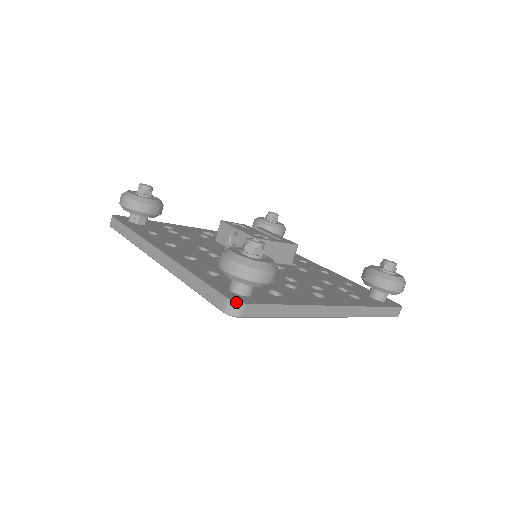
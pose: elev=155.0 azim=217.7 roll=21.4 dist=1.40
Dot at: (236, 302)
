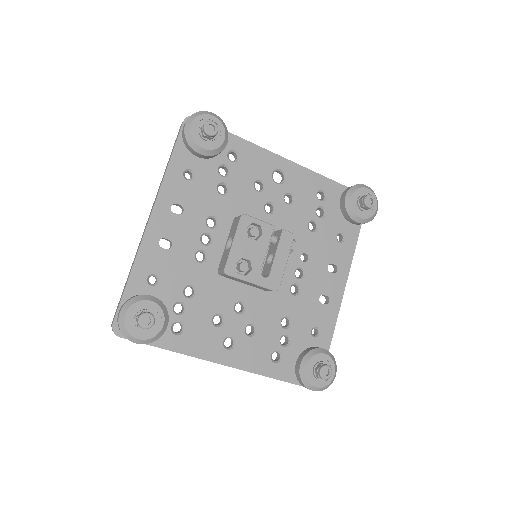
Dot at: (114, 332)
